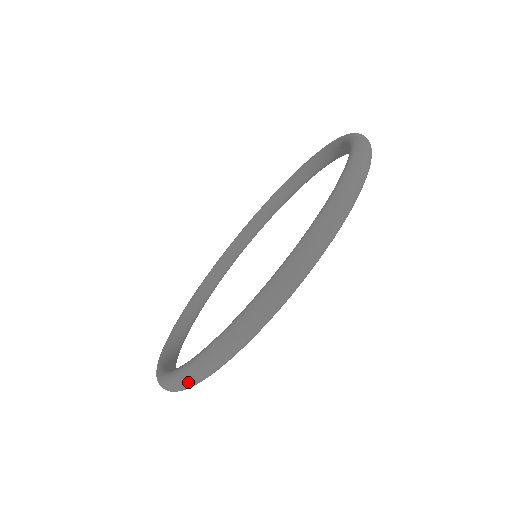
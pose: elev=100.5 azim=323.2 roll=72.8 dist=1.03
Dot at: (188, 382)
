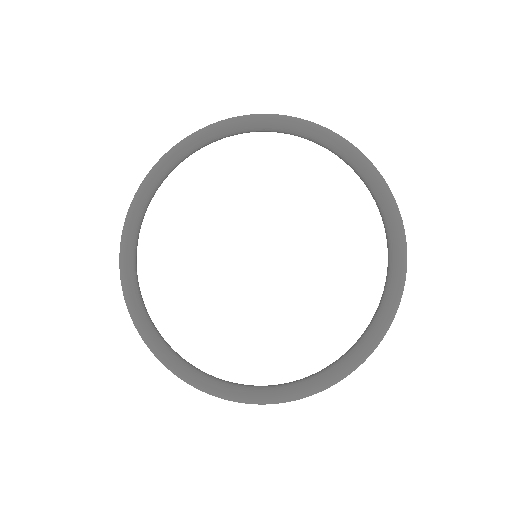
Dot at: (205, 392)
